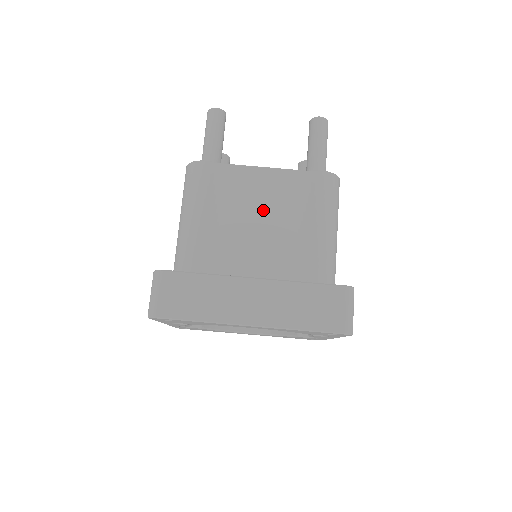
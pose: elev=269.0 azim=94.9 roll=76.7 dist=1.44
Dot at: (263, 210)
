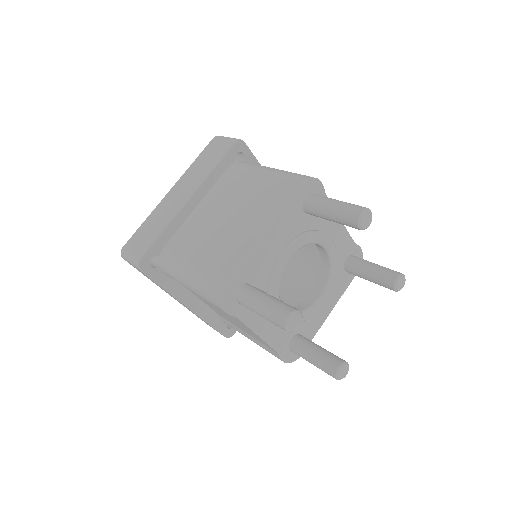
Dot at: (234, 321)
